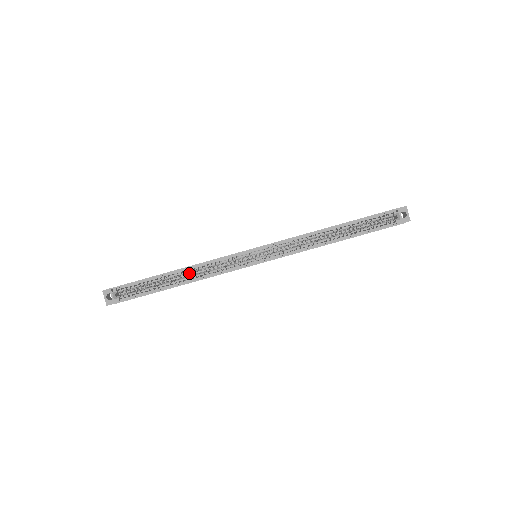
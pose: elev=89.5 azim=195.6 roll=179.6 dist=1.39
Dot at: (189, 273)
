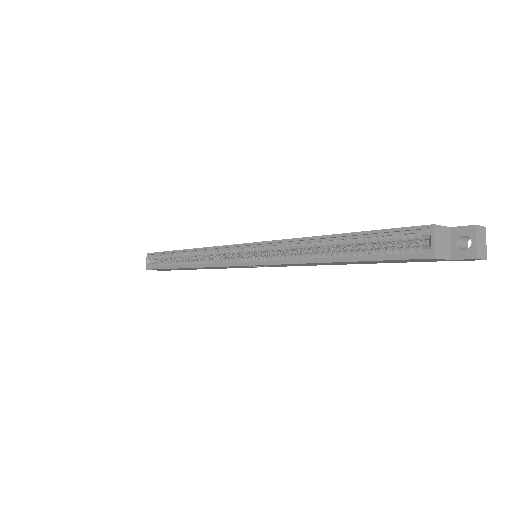
Dot at: (198, 257)
